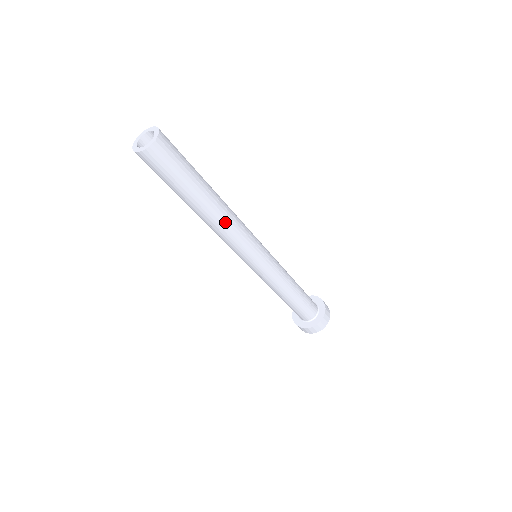
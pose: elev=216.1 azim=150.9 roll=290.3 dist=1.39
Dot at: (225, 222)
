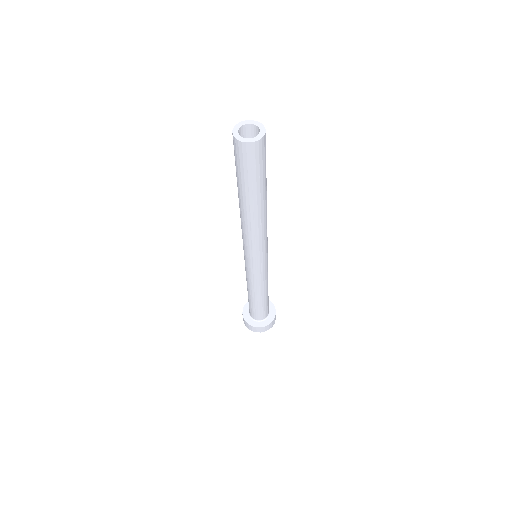
Dot at: occluded
